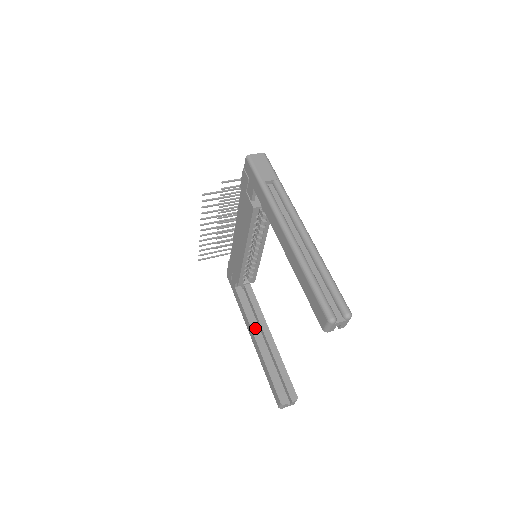
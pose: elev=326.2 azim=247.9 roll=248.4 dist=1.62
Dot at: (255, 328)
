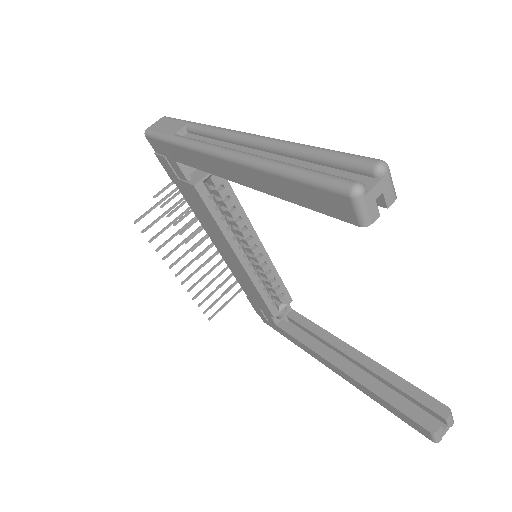
Dot at: (329, 355)
